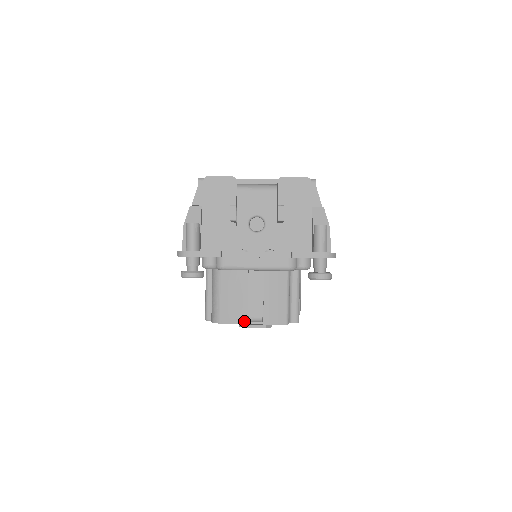
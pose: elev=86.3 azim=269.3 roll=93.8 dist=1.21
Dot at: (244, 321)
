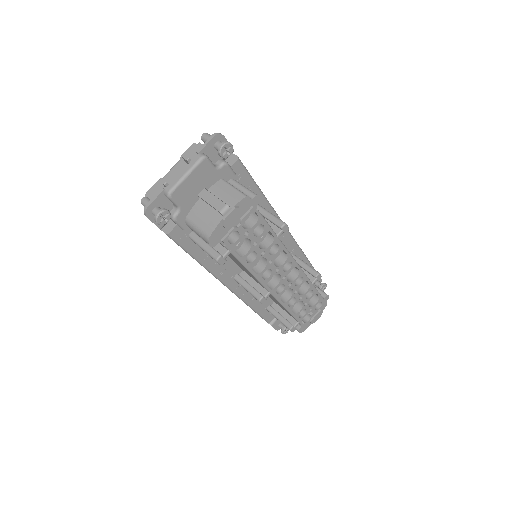
Dot at: (220, 218)
